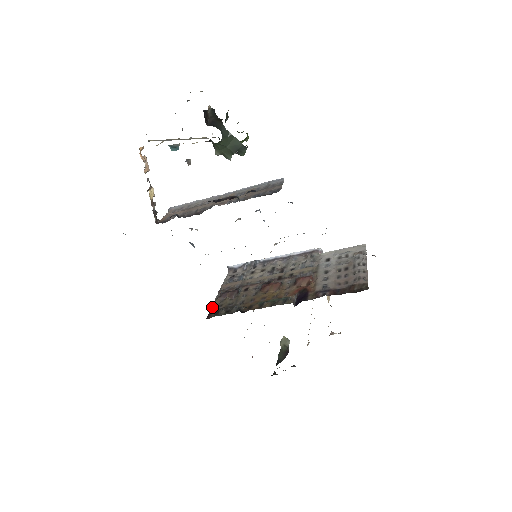
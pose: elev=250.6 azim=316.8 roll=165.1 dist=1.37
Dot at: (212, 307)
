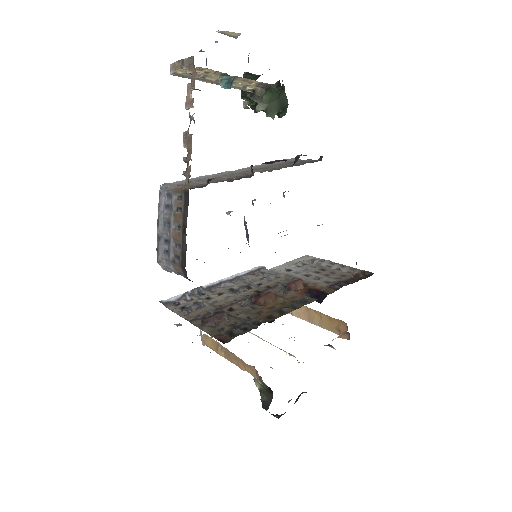
Dot at: (210, 334)
